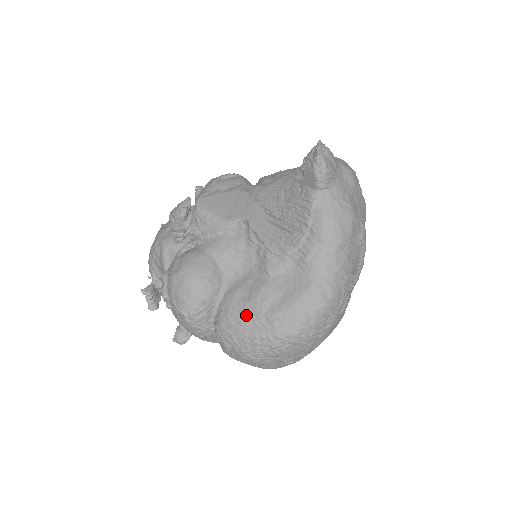
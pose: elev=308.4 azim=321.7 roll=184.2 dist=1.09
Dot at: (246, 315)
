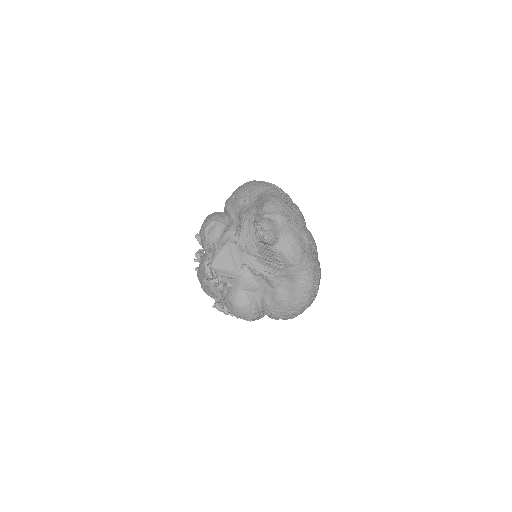
Dot at: (278, 308)
